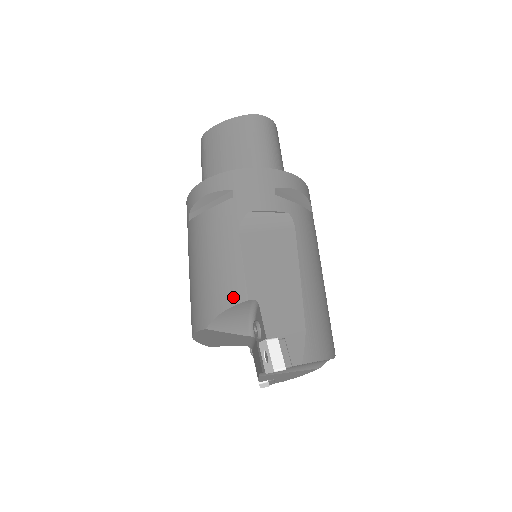
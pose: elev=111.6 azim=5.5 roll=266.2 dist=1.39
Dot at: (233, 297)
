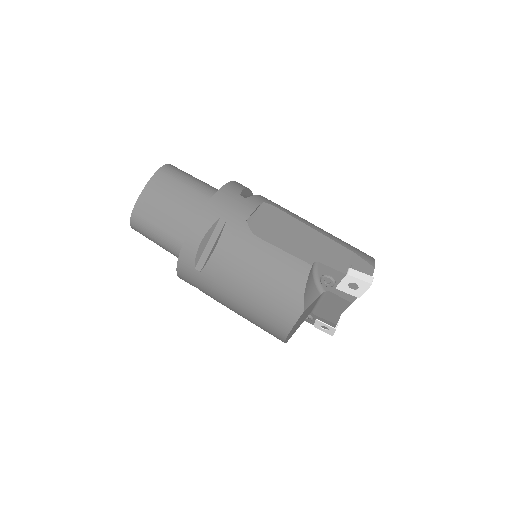
Dot at: (301, 274)
